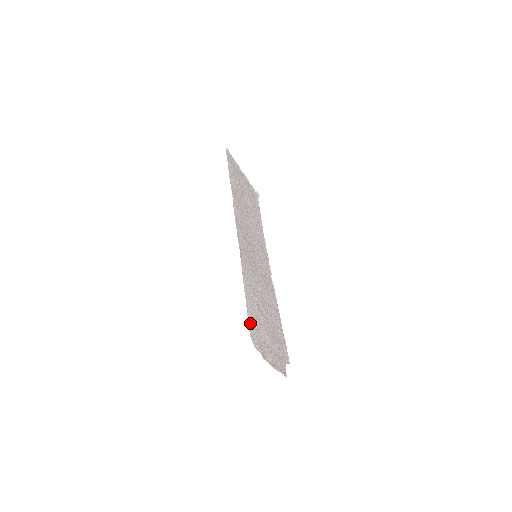
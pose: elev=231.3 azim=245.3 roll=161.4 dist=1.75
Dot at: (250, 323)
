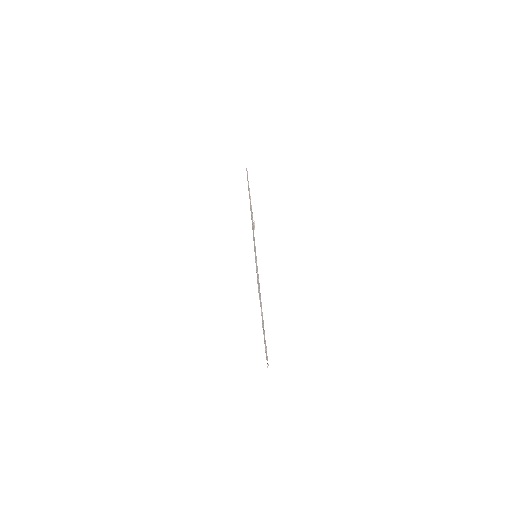
Dot at: occluded
